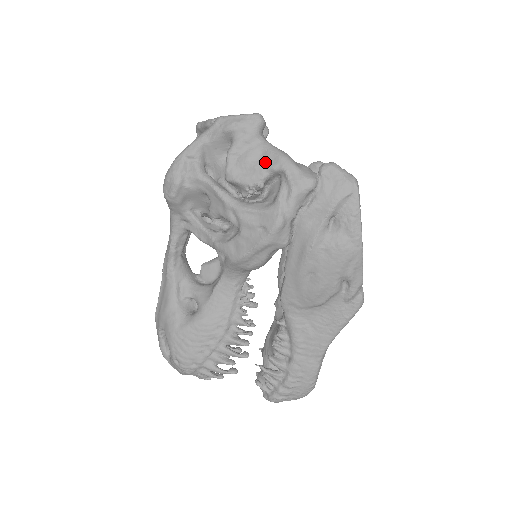
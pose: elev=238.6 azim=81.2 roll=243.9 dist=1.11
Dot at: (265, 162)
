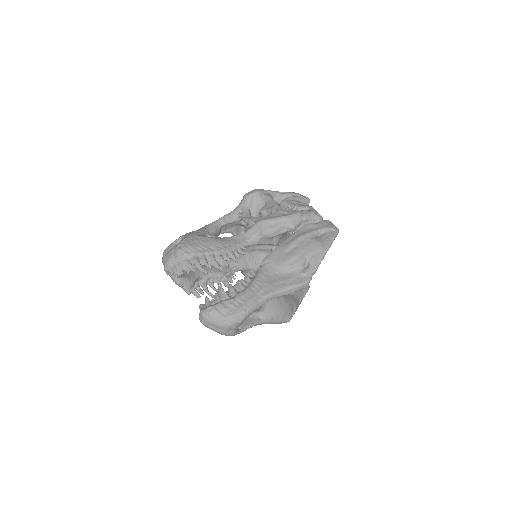
Dot at: (303, 205)
